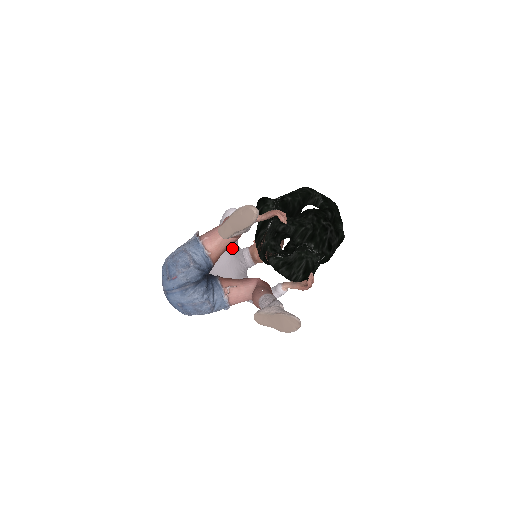
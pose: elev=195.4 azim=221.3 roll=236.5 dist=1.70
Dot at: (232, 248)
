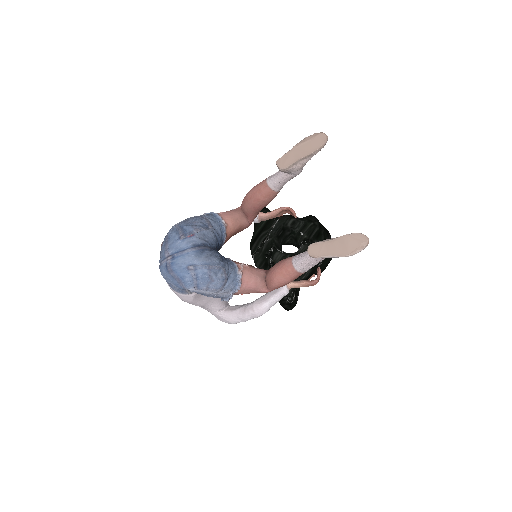
Dot at: occluded
